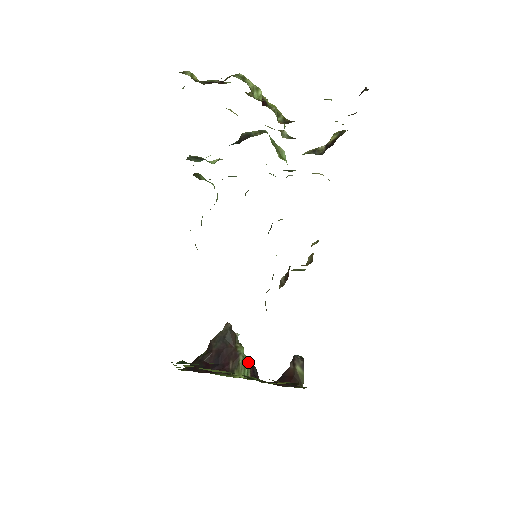
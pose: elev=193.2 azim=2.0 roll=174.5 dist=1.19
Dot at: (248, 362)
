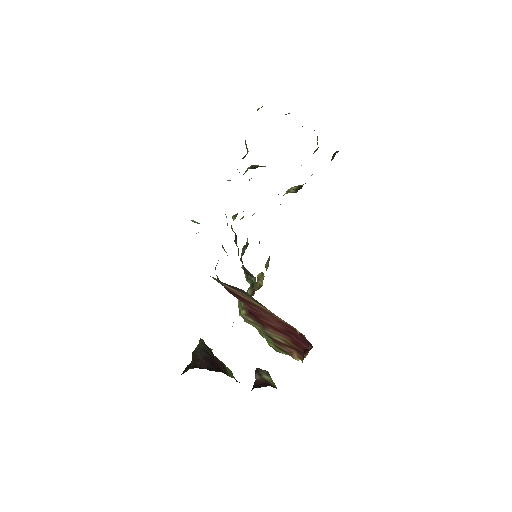
Dot at: (230, 370)
